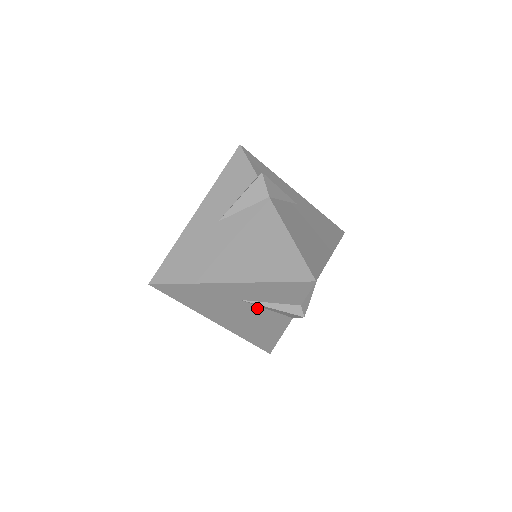
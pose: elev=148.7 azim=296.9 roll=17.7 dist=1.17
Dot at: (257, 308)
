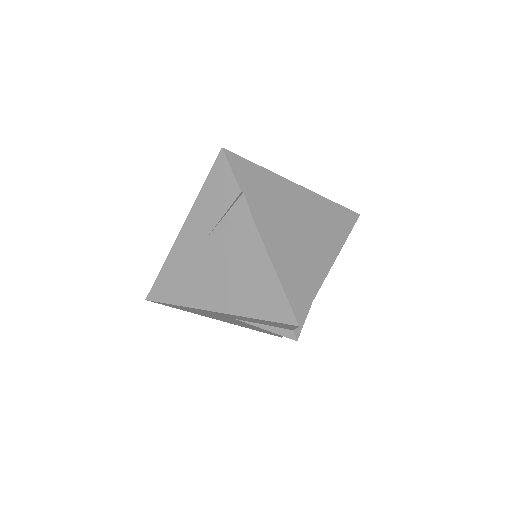
Dot at: occluded
